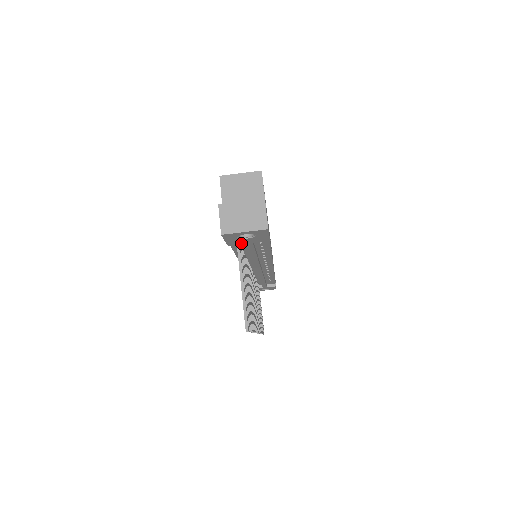
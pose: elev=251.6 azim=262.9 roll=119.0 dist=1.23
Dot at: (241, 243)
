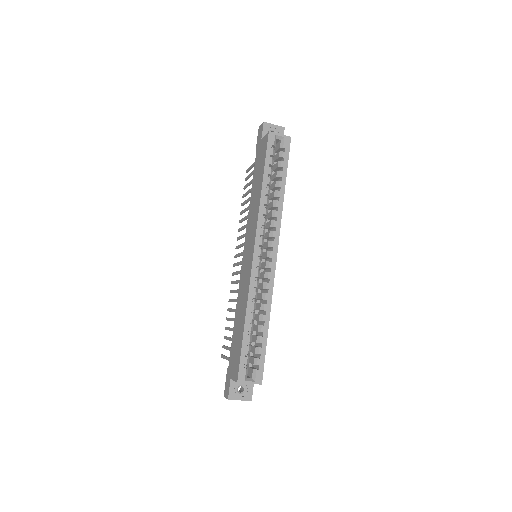
Dot at: occluded
